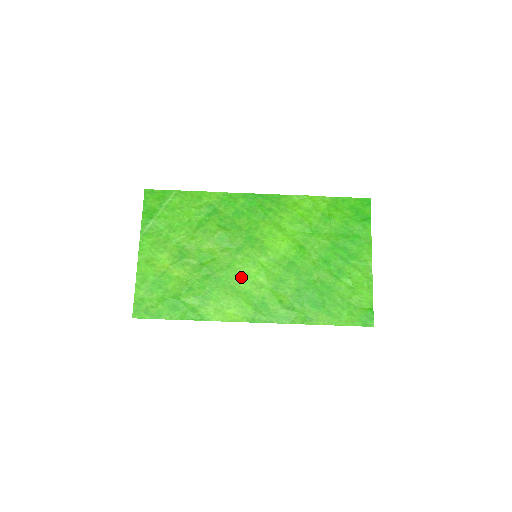
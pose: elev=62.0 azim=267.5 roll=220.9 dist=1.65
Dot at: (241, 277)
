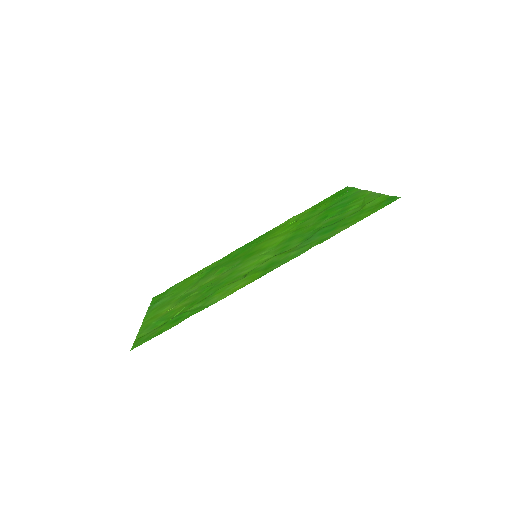
Dot at: (244, 270)
